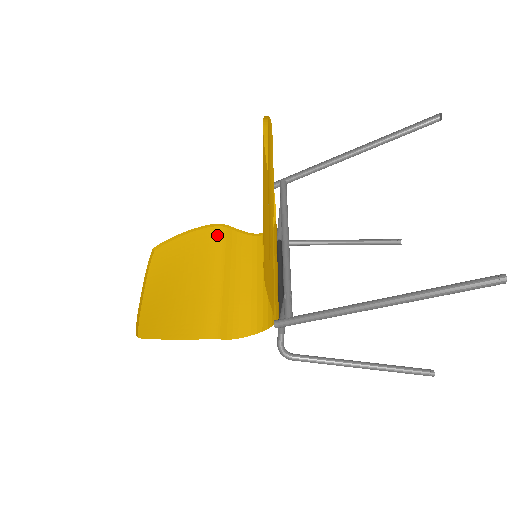
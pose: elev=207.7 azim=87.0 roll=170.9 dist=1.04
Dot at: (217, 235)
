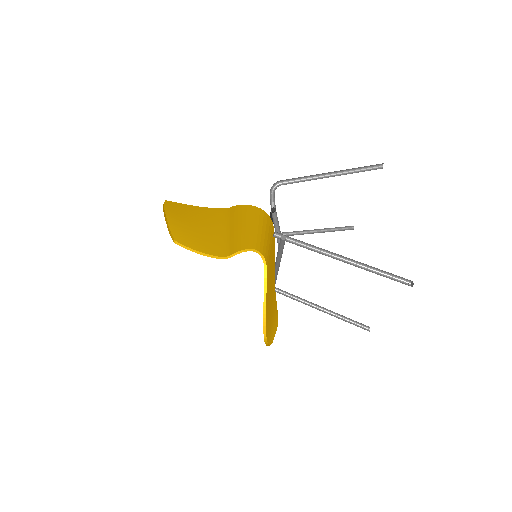
Dot at: (222, 214)
